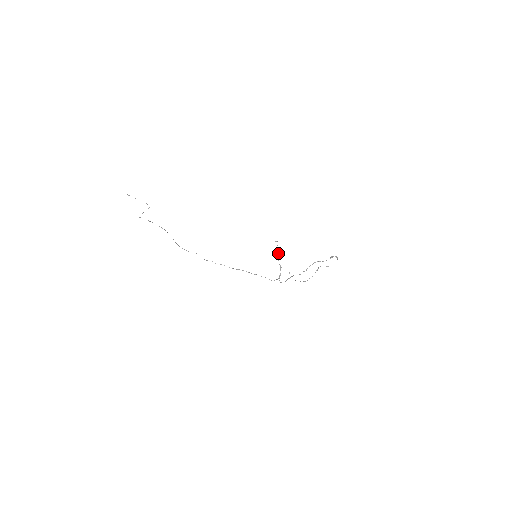
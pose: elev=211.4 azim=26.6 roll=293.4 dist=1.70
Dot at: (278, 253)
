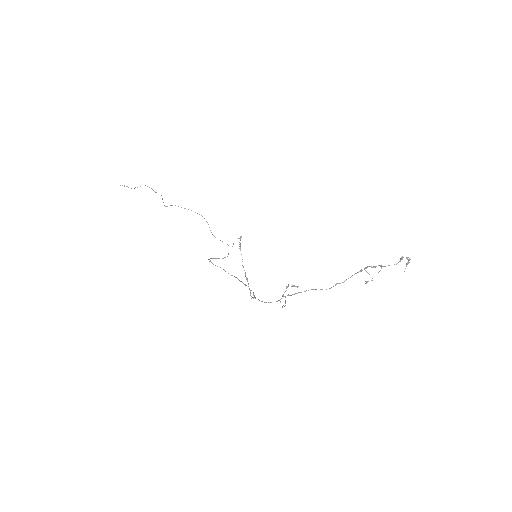
Dot at: occluded
